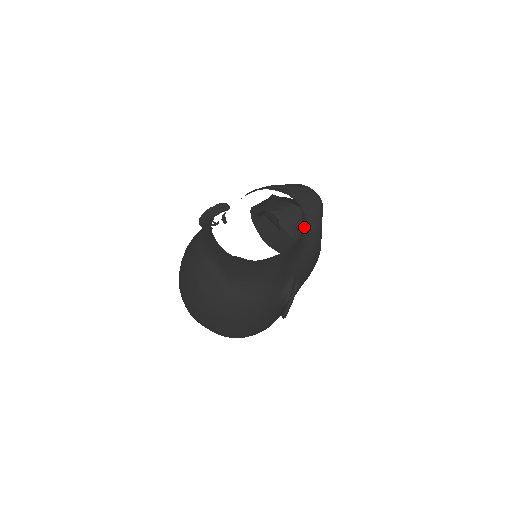
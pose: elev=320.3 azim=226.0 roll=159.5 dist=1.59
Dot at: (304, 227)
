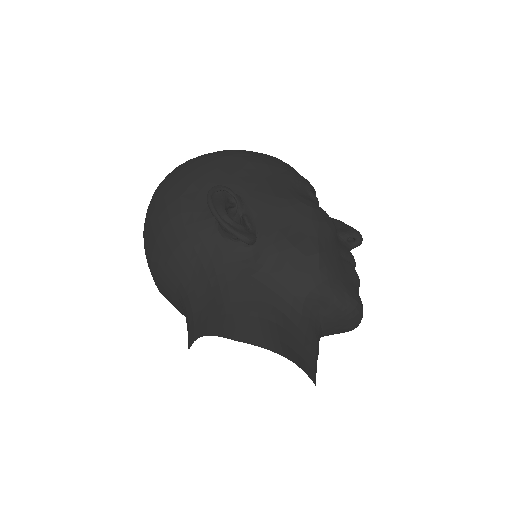
Dot at: occluded
